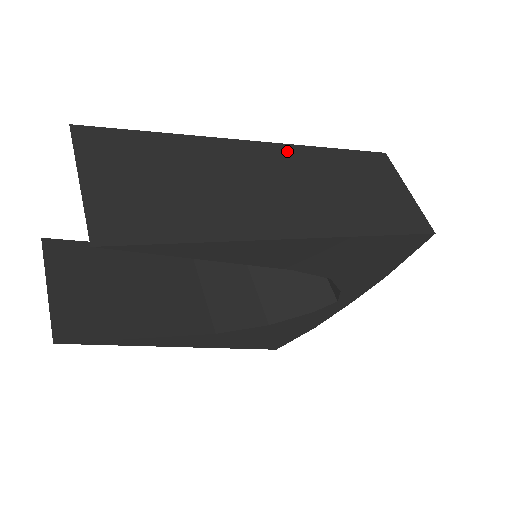
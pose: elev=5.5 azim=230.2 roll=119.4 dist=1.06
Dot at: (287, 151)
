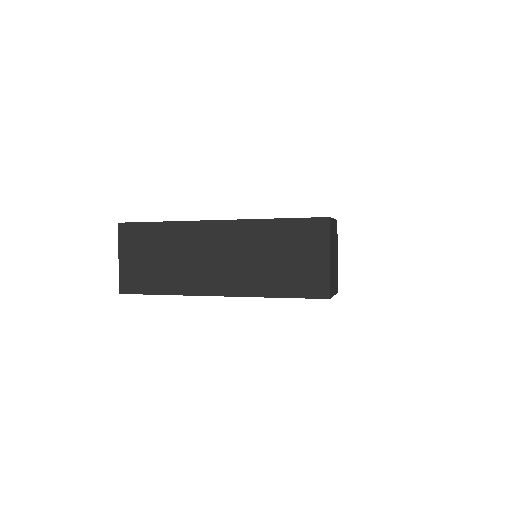
Dot at: (234, 227)
